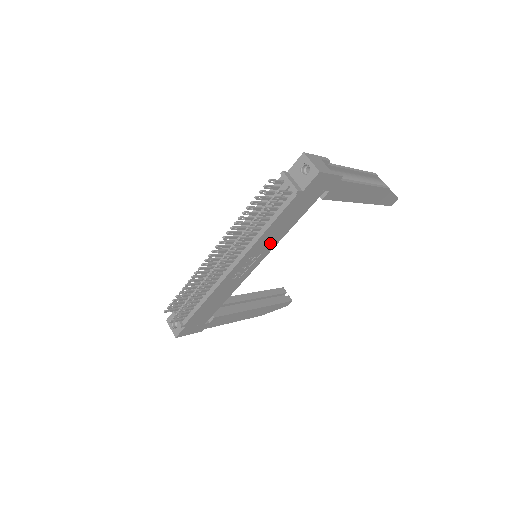
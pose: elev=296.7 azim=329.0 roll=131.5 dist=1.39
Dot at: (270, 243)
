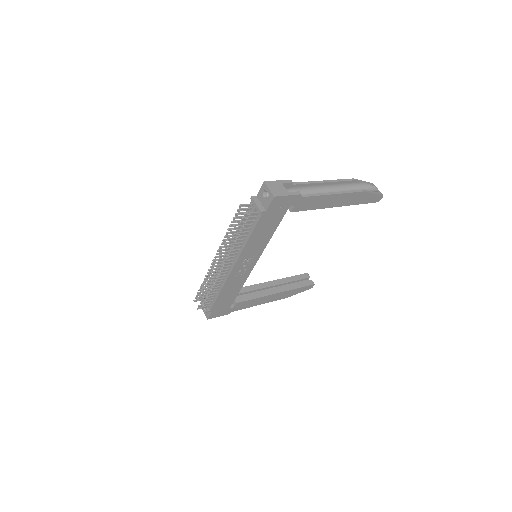
Dot at: (258, 248)
